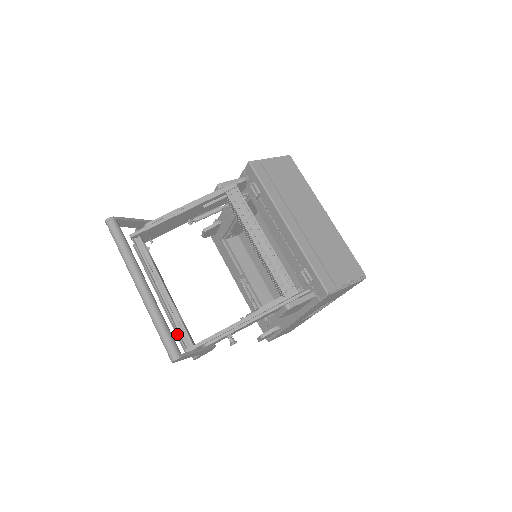
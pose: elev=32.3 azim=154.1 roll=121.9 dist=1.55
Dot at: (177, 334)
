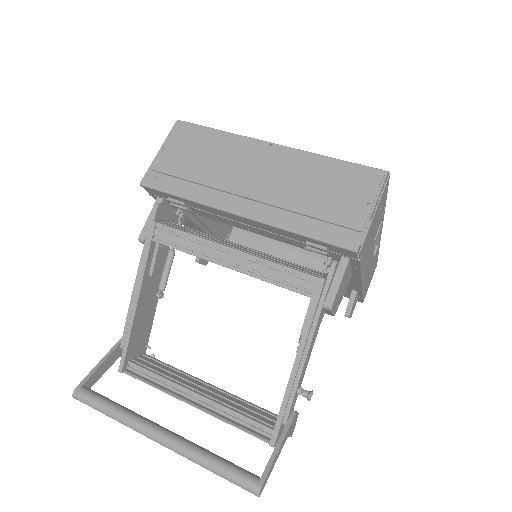
Dot at: occluded
